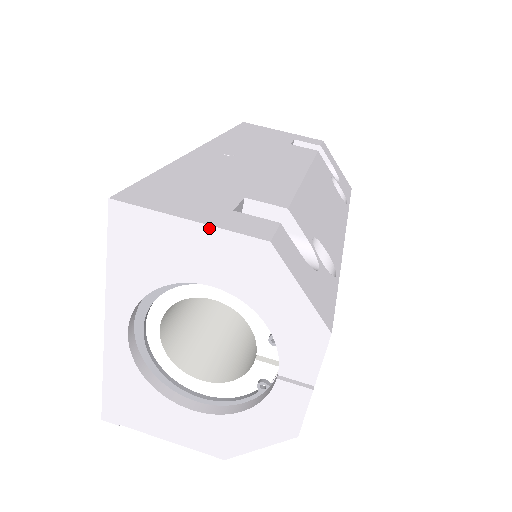
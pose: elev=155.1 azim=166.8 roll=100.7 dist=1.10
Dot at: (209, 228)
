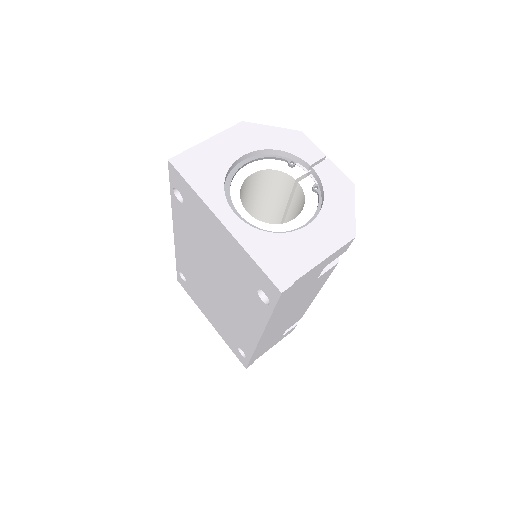
Dot at: (217, 136)
